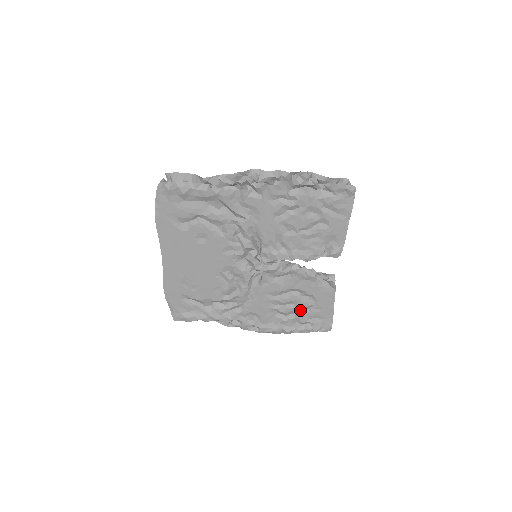
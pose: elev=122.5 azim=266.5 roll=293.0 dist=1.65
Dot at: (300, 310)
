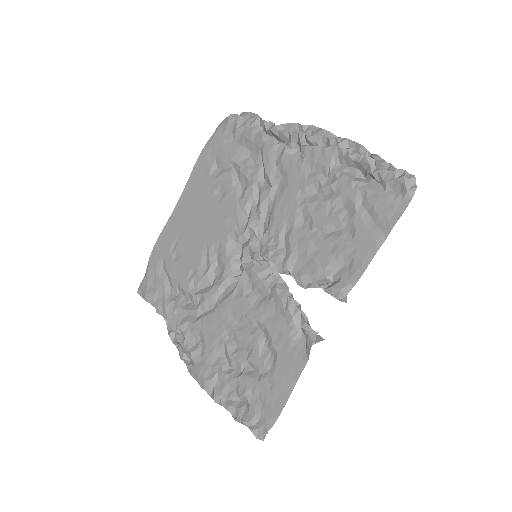
Dot at: (250, 370)
